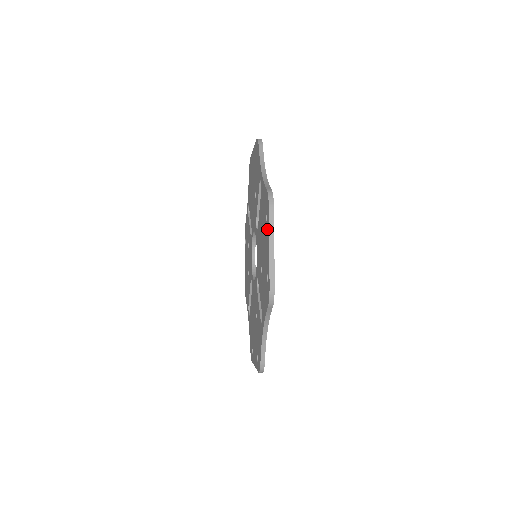
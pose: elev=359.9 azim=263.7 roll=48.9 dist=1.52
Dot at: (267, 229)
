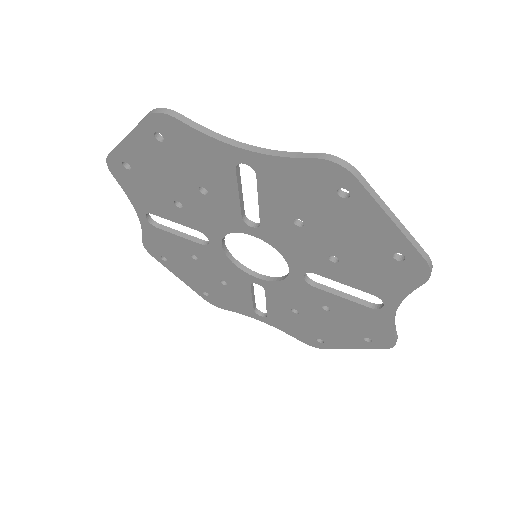
Dot at: (360, 343)
